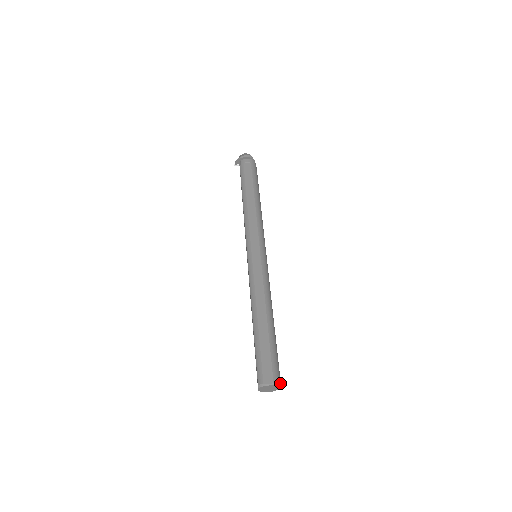
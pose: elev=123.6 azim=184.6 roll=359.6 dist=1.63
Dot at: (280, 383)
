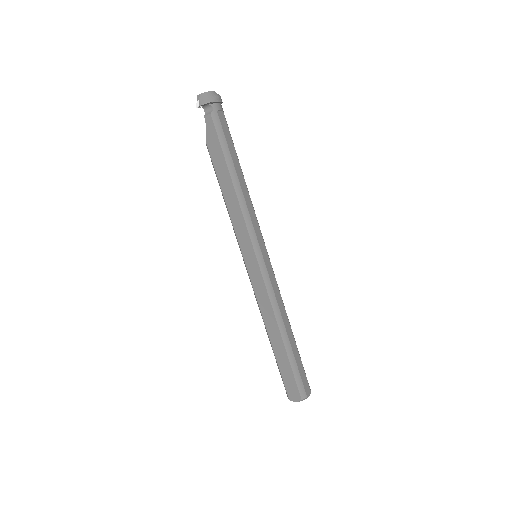
Dot at: occluded
